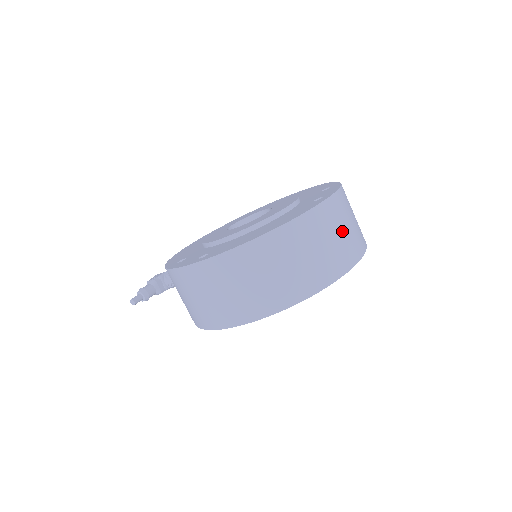
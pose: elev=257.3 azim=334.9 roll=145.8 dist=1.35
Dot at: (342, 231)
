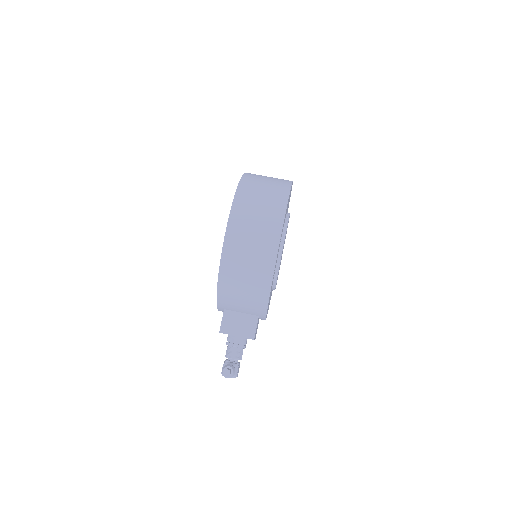
Dot at: occluded
